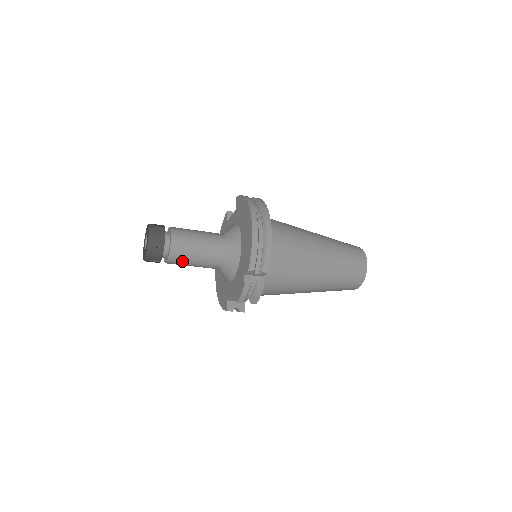
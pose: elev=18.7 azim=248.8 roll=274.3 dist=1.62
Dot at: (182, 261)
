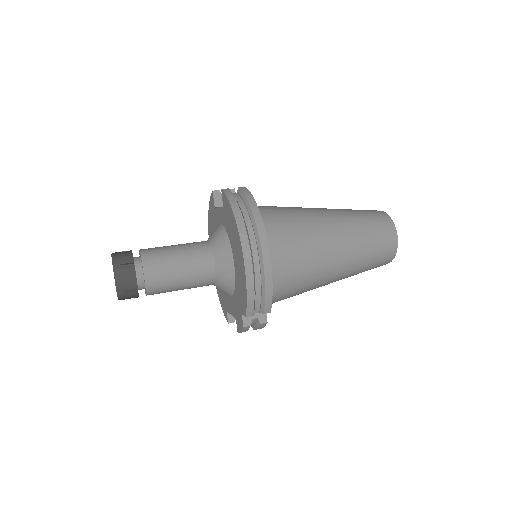
Dot at: (164, 292)
